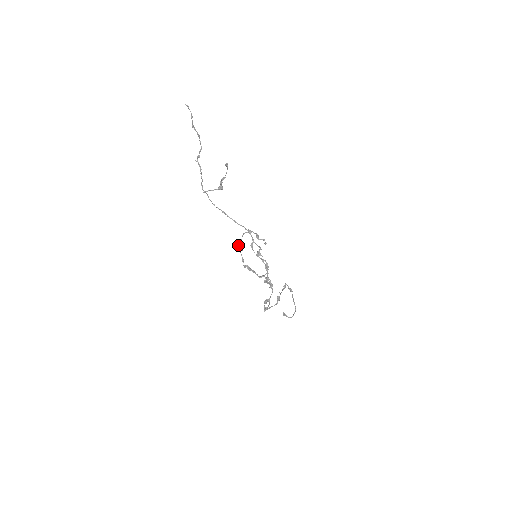
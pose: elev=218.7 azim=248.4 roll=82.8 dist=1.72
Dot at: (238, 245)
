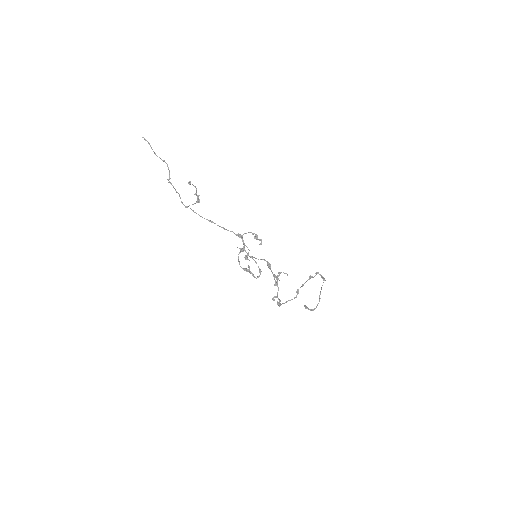
Dot at: occluded
